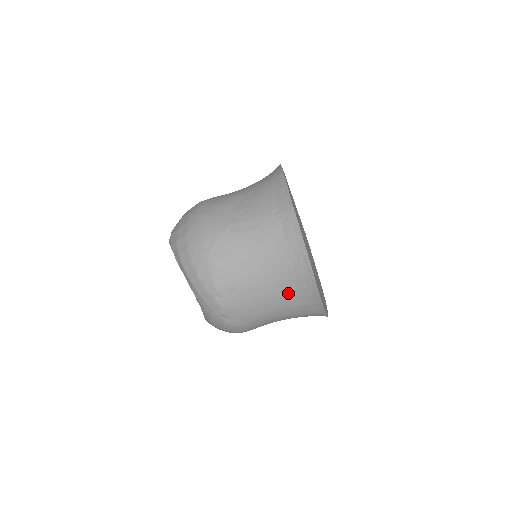
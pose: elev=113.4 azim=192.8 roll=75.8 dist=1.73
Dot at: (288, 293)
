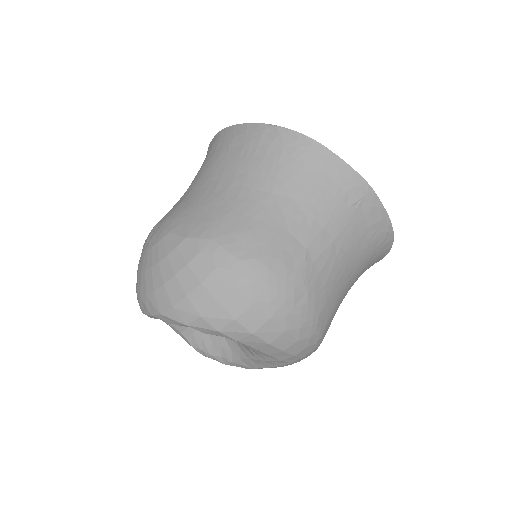
Dot at: occluded
